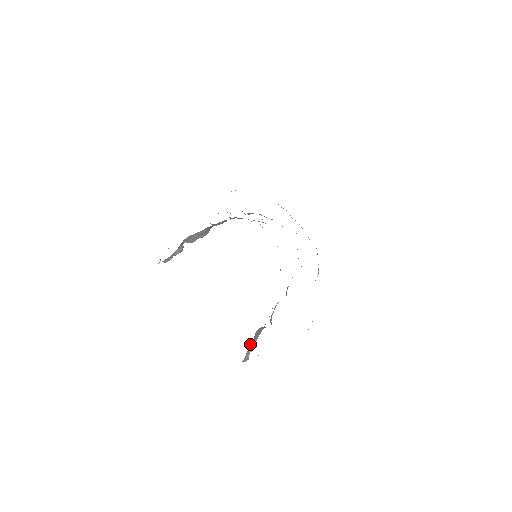
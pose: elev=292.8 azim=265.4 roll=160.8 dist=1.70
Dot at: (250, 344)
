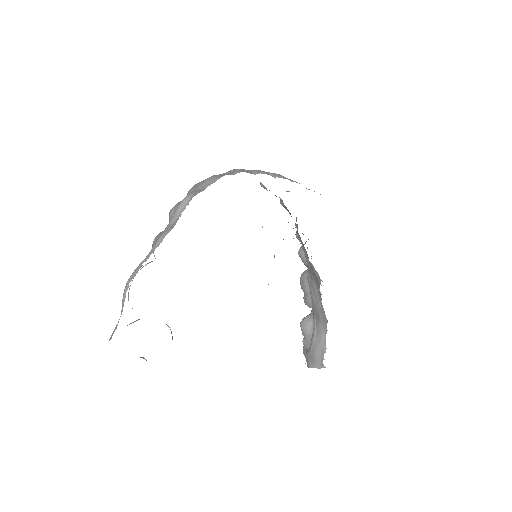
Dot at: (314, 351)
